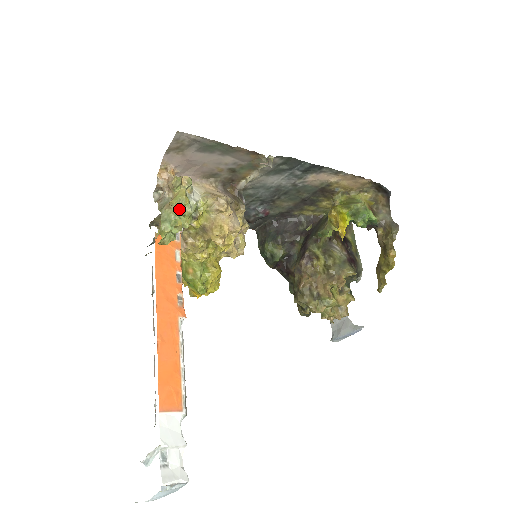
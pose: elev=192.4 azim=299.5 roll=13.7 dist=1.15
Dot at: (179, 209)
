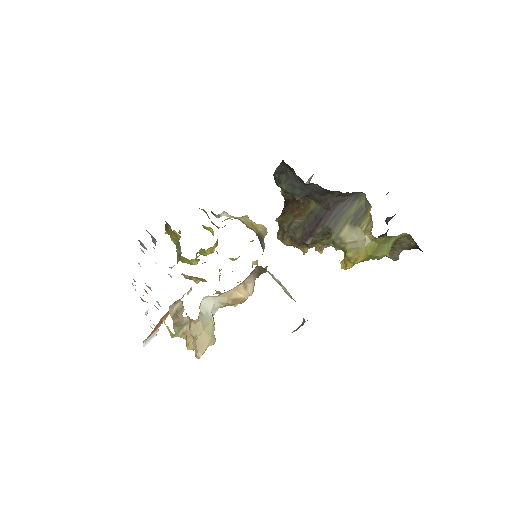
Dot at: occluded
